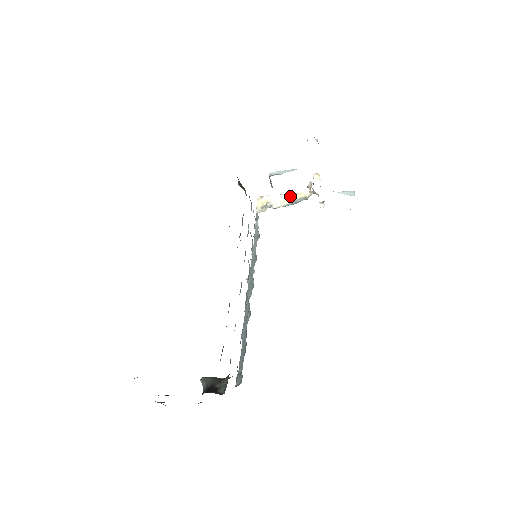
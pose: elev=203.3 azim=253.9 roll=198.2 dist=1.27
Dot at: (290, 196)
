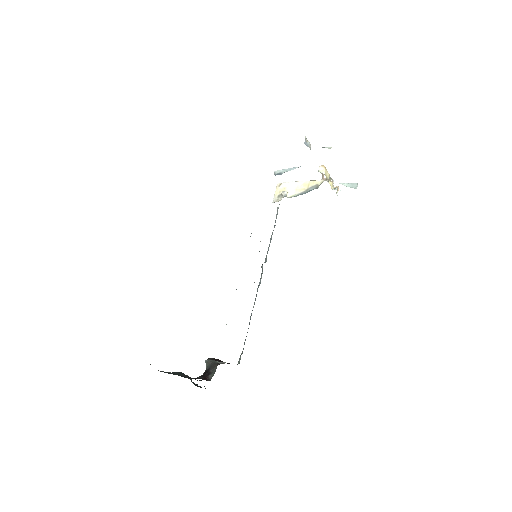
Dot at: (304, 184)
